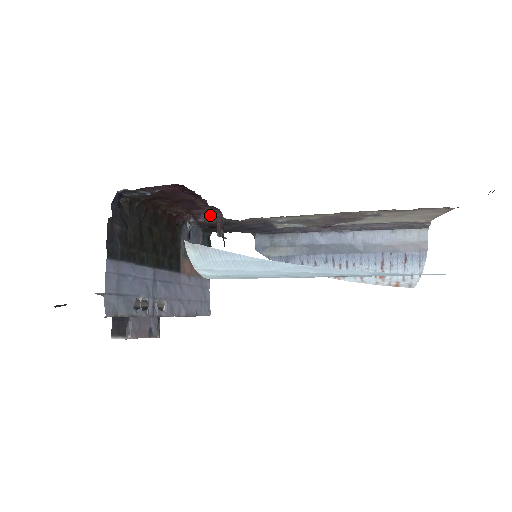
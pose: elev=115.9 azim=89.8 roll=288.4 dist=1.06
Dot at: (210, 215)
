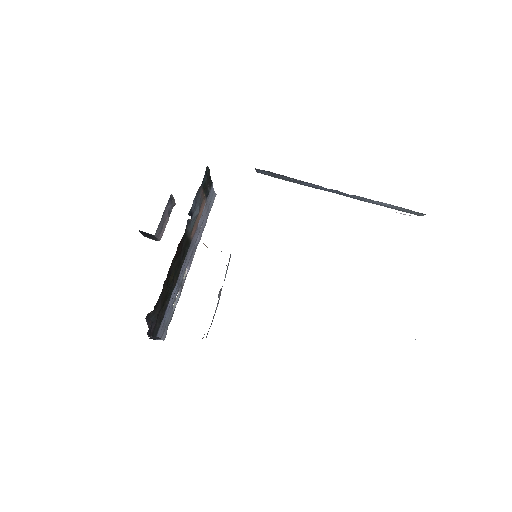
Dot at: occluded
